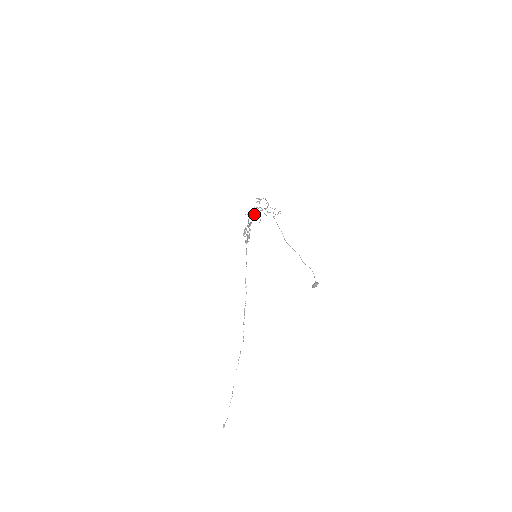
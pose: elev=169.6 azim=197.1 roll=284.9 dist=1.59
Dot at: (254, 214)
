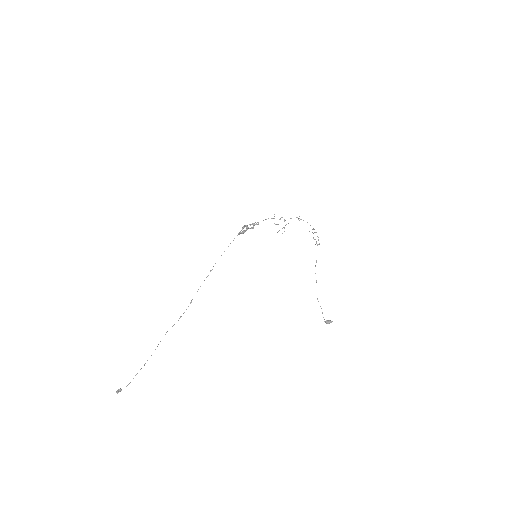
Dot at: occluded
